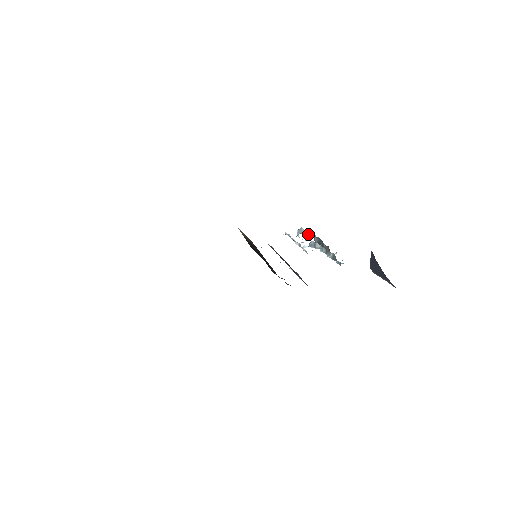
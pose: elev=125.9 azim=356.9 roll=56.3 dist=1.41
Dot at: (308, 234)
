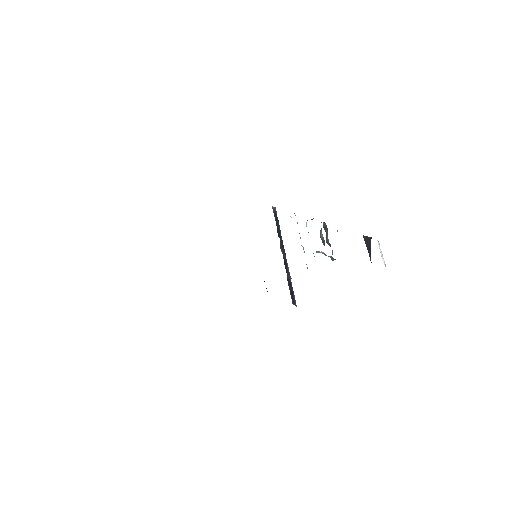
Dot at: occluded
